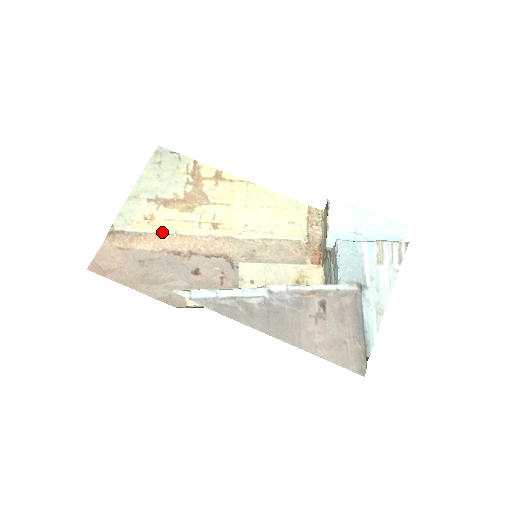
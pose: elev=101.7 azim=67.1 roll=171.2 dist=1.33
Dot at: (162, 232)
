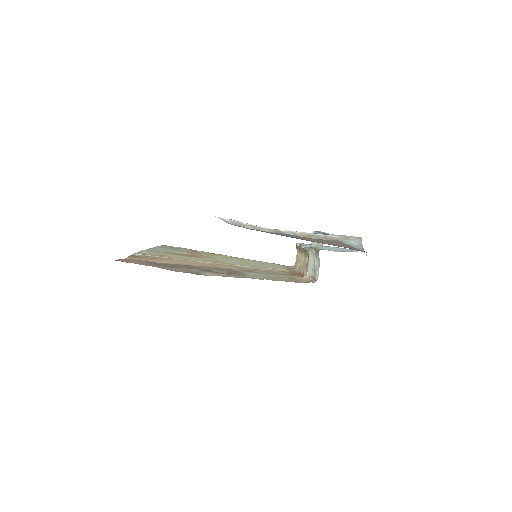
Dot at: (175, 258)
